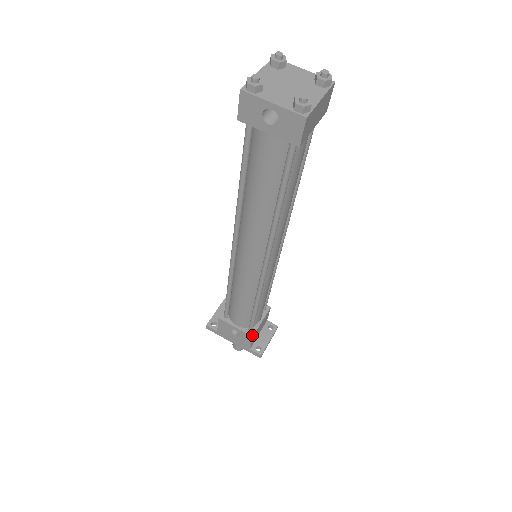
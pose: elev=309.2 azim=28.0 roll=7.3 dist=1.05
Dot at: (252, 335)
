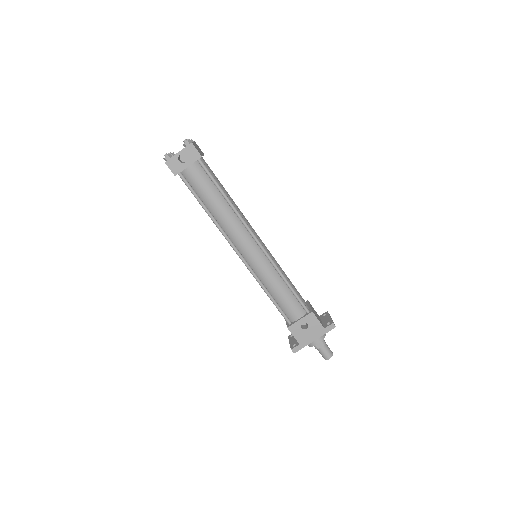
Dot at: (311, 312)
